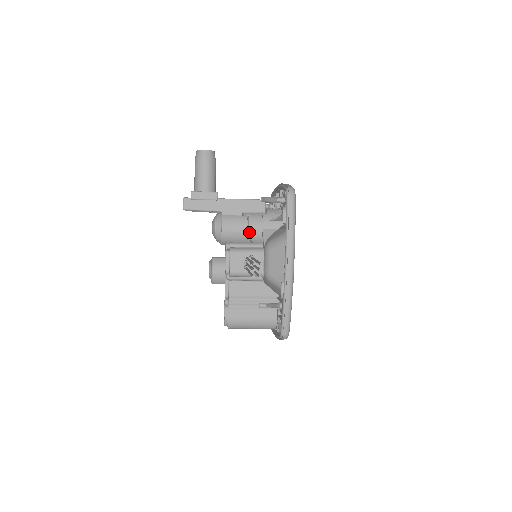
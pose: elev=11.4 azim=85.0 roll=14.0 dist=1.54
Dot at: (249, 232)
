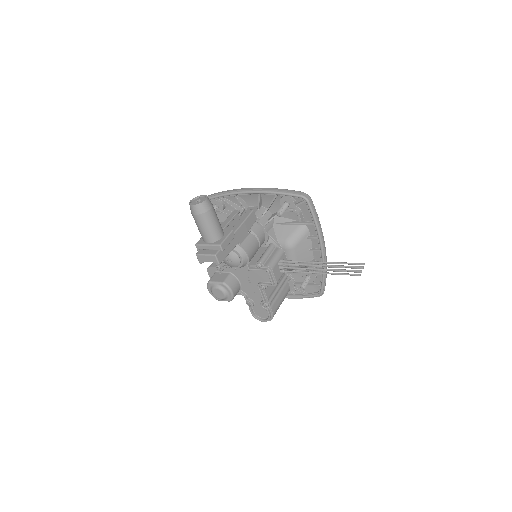
Dot at: (260, 243)
